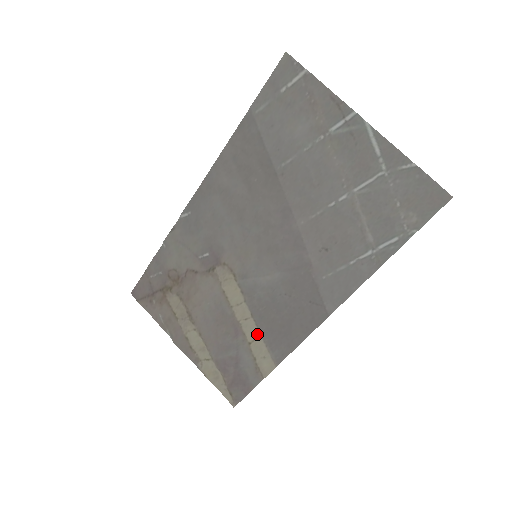
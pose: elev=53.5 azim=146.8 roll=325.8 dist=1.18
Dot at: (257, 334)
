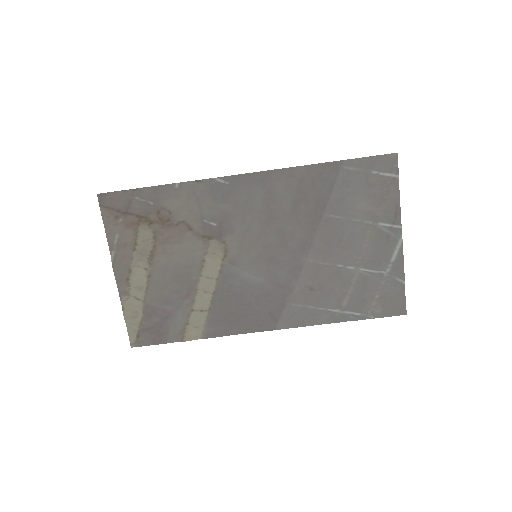
Dot at: (206, 308)
